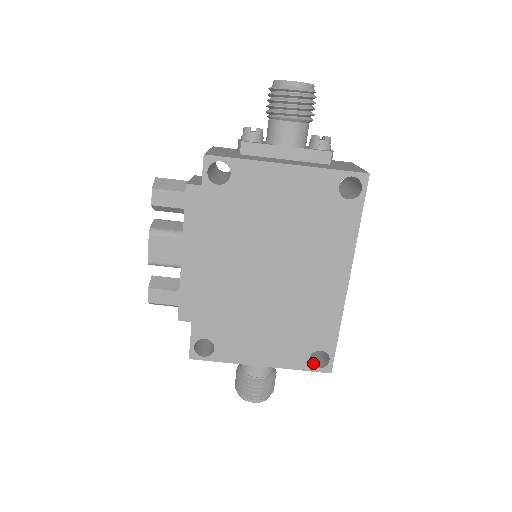
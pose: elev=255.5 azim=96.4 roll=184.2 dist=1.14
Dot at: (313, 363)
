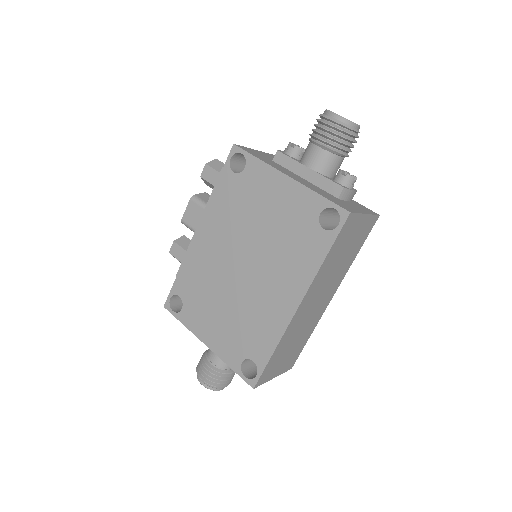
Dot at: (247, 371)
